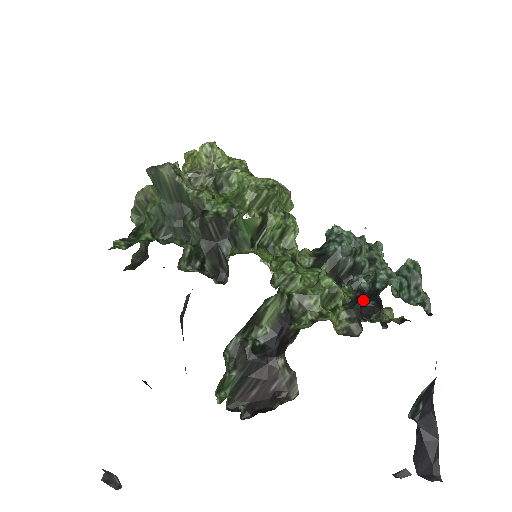
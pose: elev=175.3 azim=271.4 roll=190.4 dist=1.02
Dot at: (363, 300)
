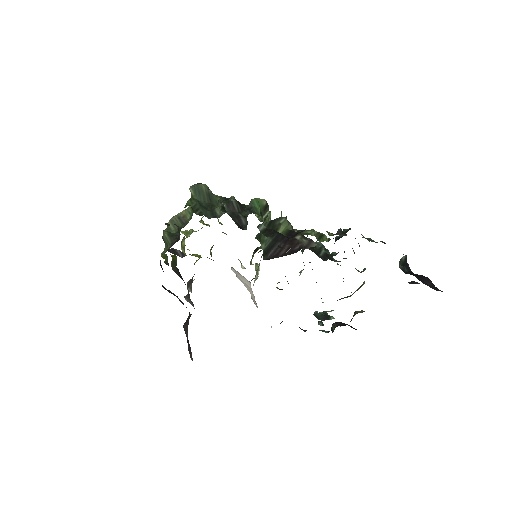
Dot at: occluded
